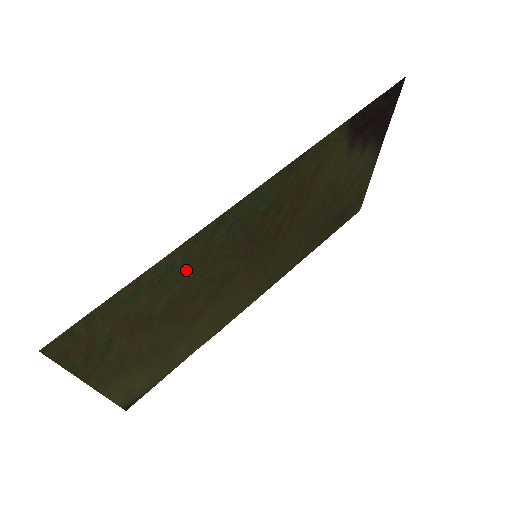
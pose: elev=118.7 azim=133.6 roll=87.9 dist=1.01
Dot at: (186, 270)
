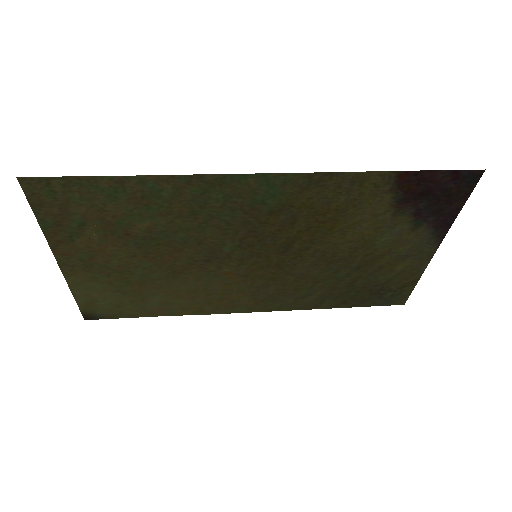
Dot at: (173, 209)
